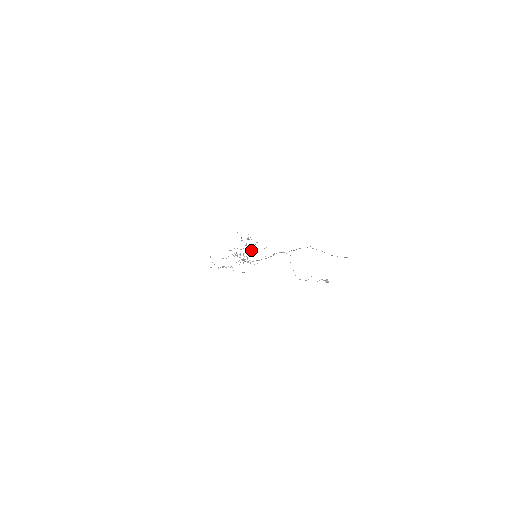
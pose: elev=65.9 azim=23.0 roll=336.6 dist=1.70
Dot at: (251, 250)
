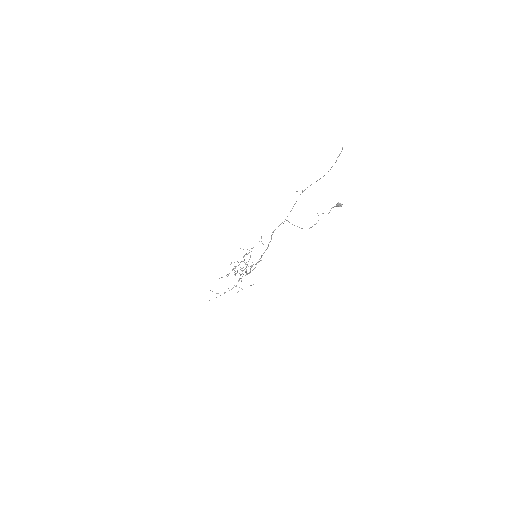
Dot at: occluded
